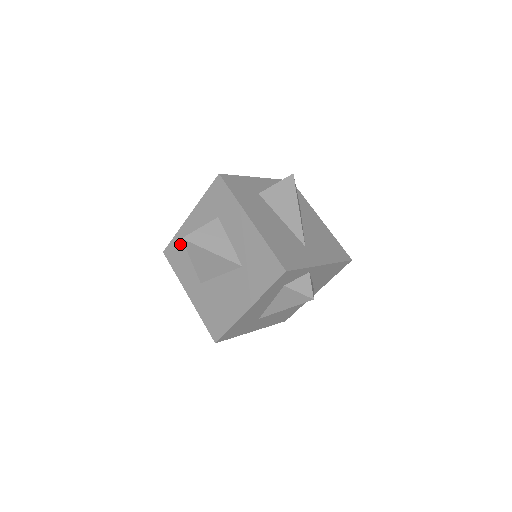
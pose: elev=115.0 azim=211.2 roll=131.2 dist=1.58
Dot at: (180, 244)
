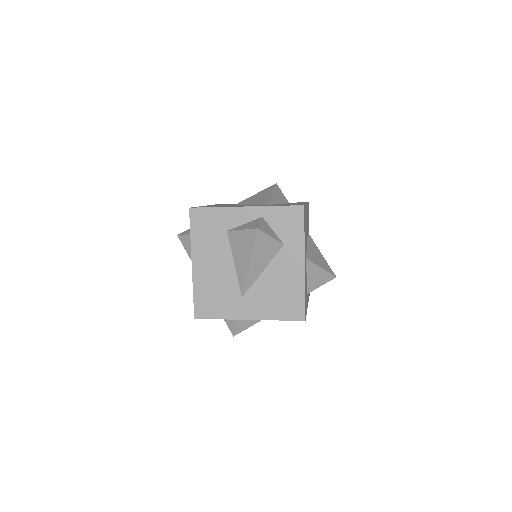
Dot at: occluded
